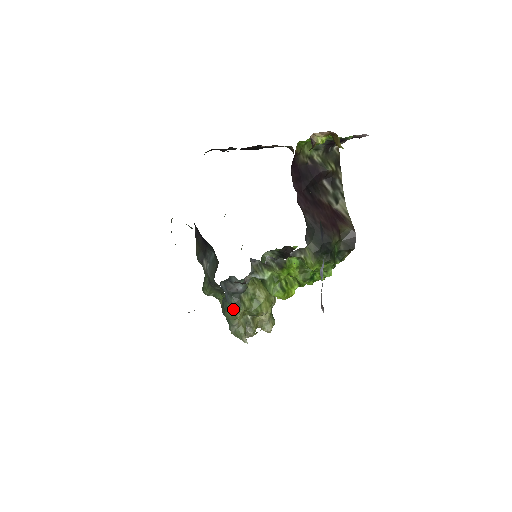
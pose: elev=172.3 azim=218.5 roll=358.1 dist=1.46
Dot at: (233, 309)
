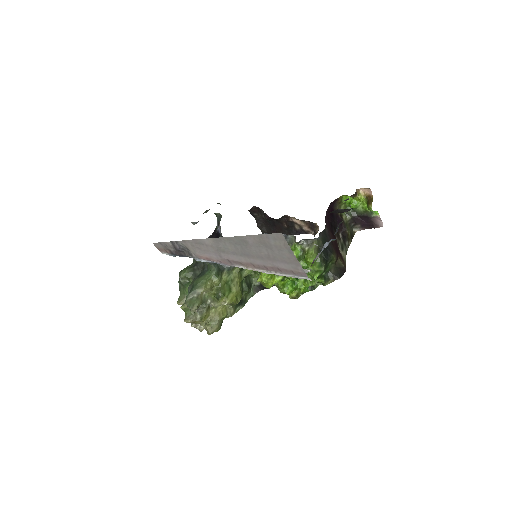
Dot at: (210, 275)
